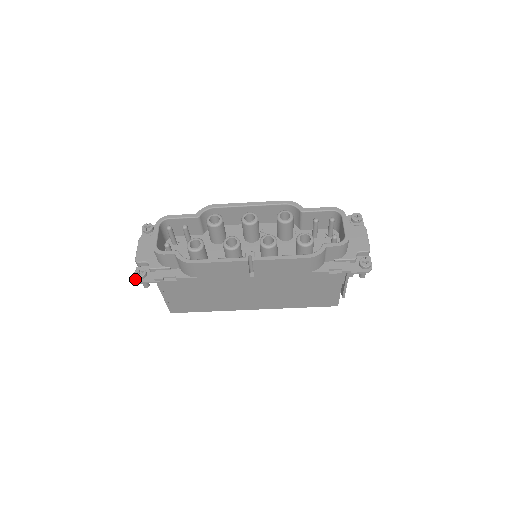
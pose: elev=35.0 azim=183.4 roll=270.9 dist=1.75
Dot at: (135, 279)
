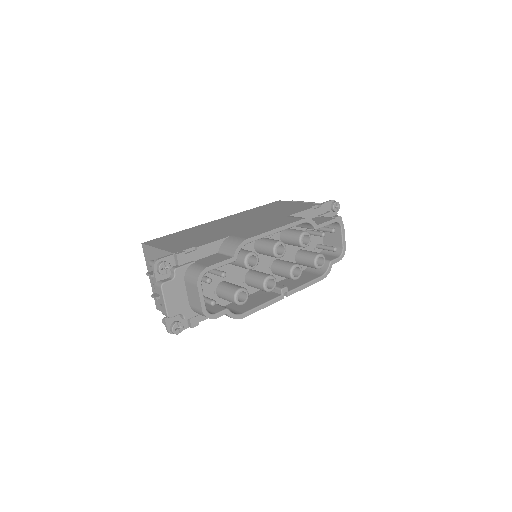
Dot at: occluded
